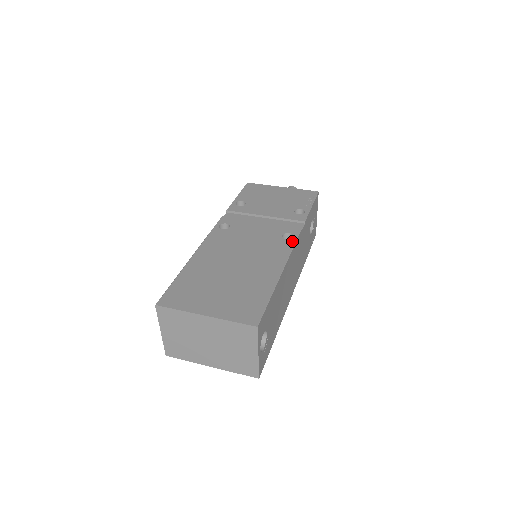
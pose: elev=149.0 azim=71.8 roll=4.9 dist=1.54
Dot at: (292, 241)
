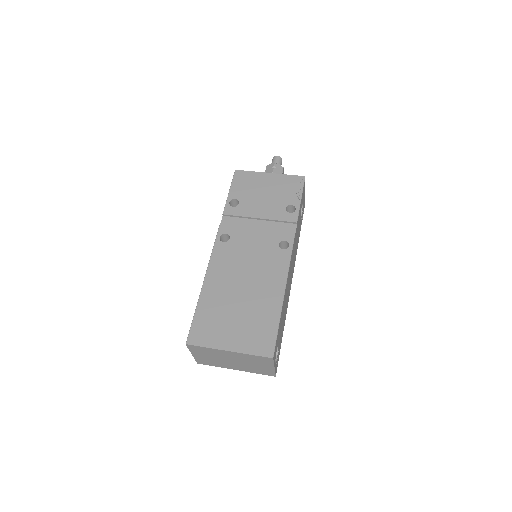
Dot at: (289, 251)
